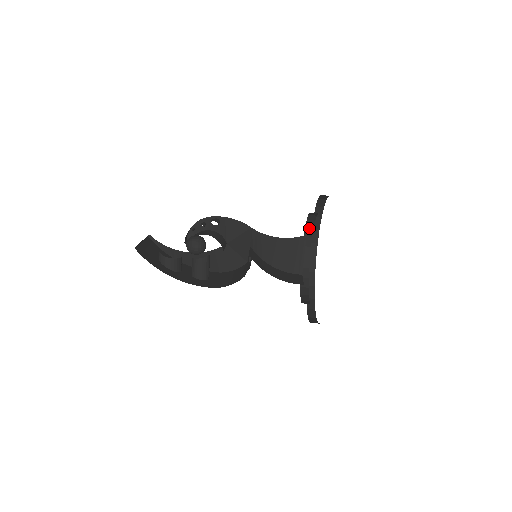
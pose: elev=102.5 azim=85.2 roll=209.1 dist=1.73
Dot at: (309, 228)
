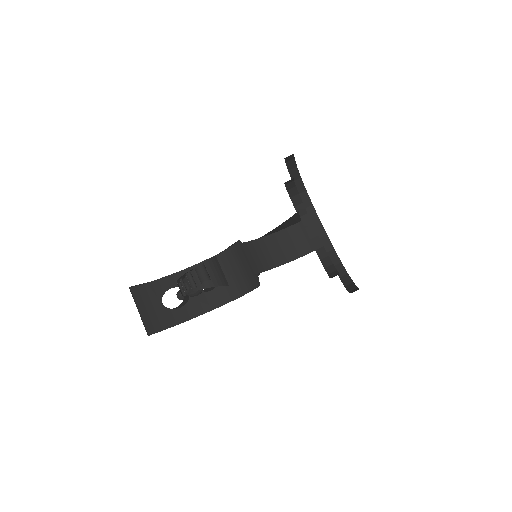
Dot at: occluded
